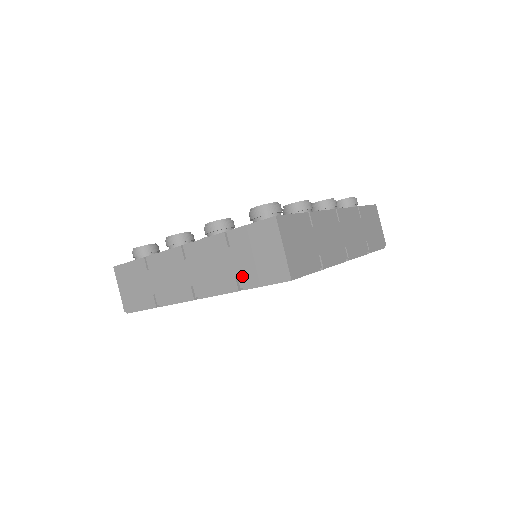
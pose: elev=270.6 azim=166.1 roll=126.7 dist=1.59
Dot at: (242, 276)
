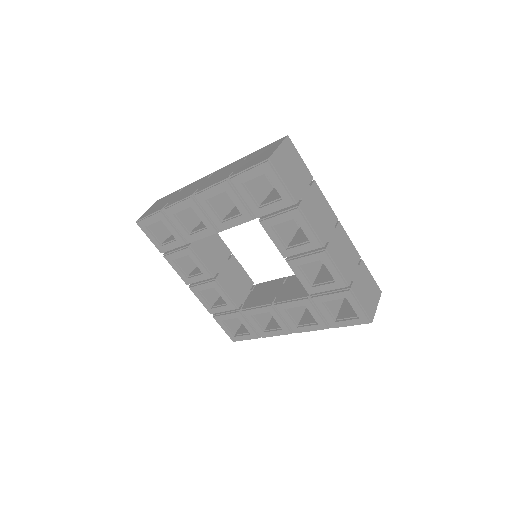
Dot at: (237, 170)
